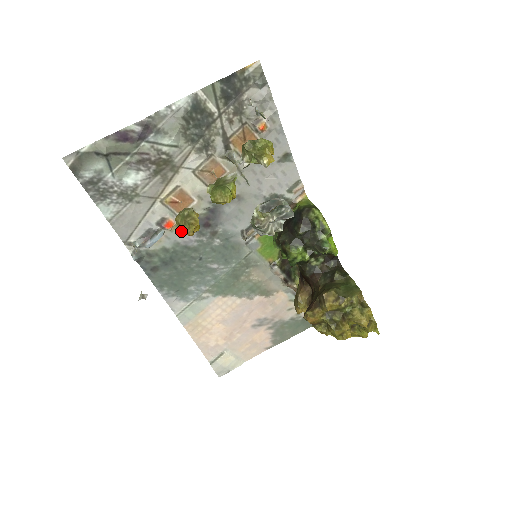
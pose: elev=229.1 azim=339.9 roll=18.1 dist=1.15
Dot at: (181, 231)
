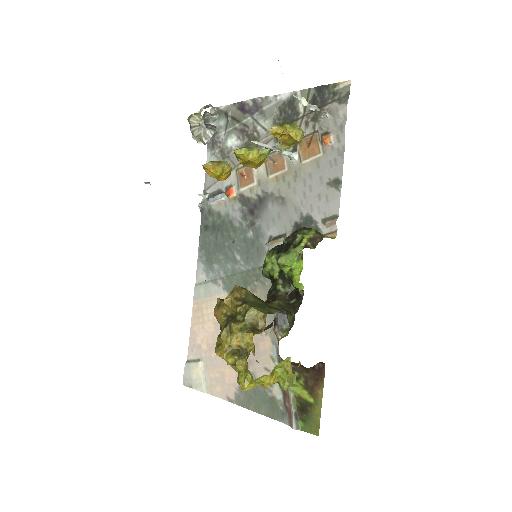
Dot at: (235, 205)
